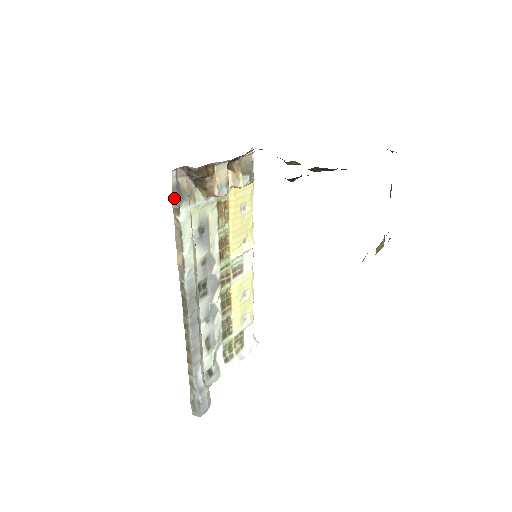
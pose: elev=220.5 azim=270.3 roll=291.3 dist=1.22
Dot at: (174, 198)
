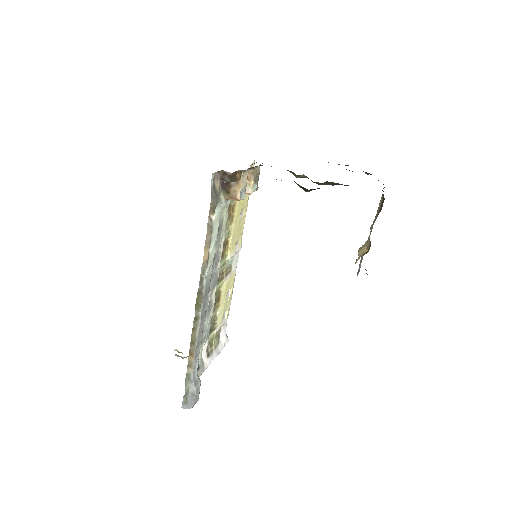
Dot at: (212, 198)
